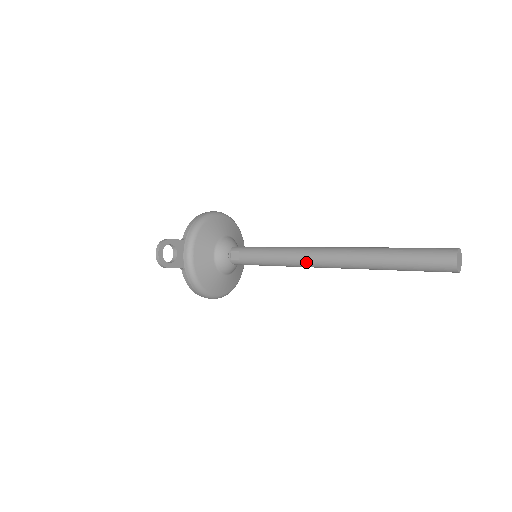
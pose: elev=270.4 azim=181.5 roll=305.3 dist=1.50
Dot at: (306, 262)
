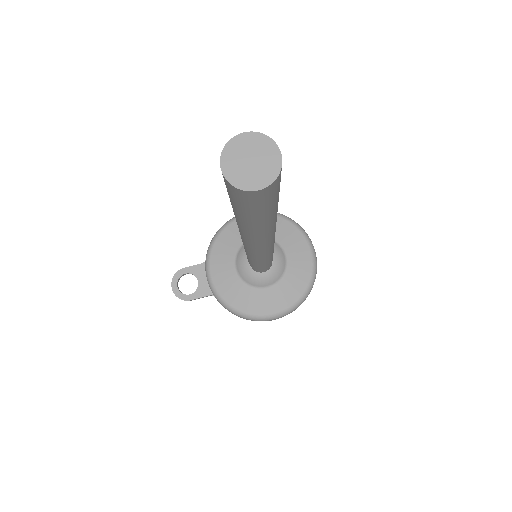
Dot at: (247, 250)
